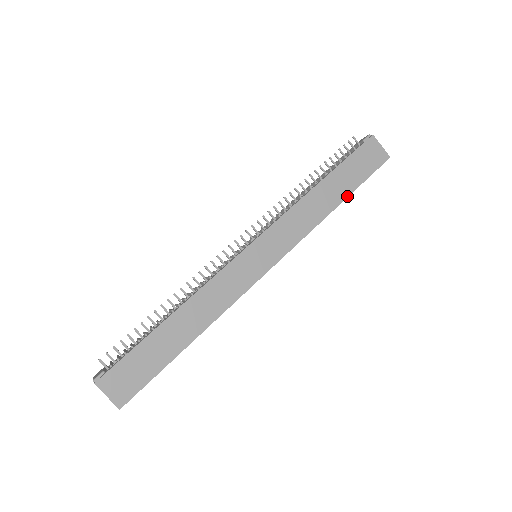
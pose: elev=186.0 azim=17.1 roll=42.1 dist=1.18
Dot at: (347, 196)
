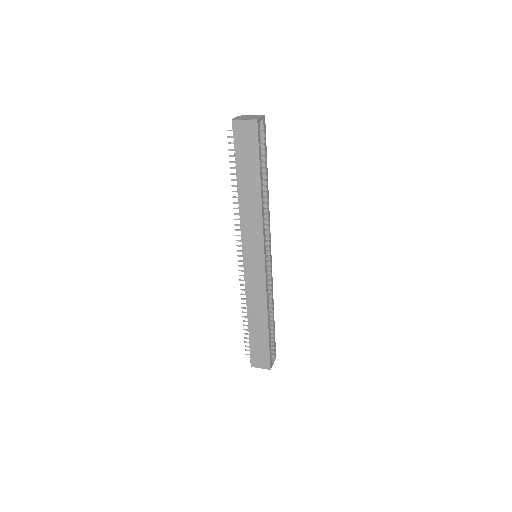
Dot at: (259, 179)
